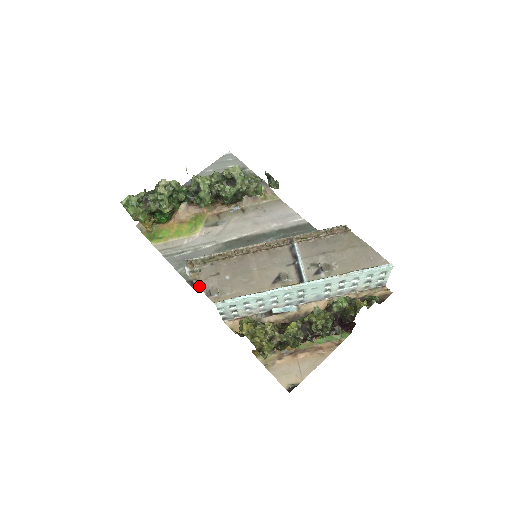
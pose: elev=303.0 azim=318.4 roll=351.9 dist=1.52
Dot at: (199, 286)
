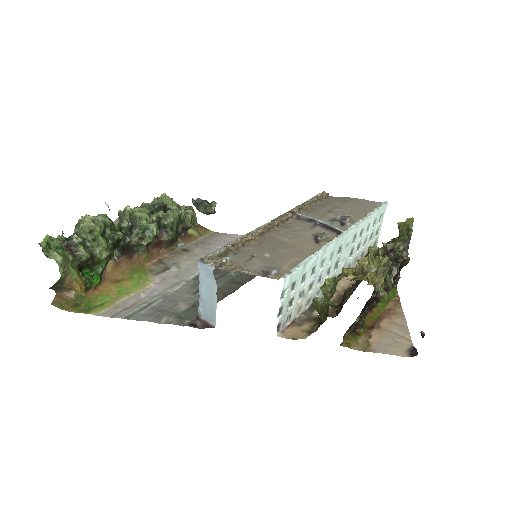
Dot at: (245, 272)
